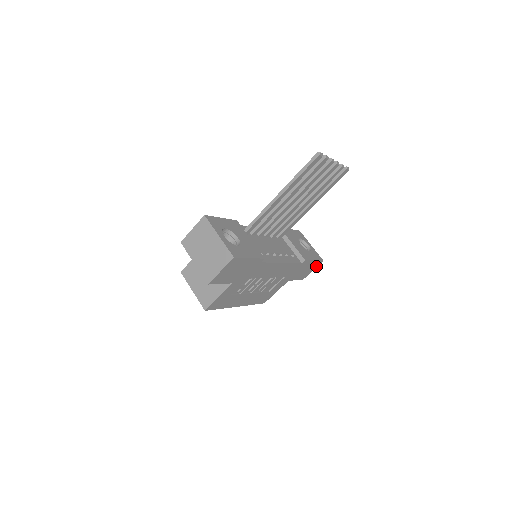
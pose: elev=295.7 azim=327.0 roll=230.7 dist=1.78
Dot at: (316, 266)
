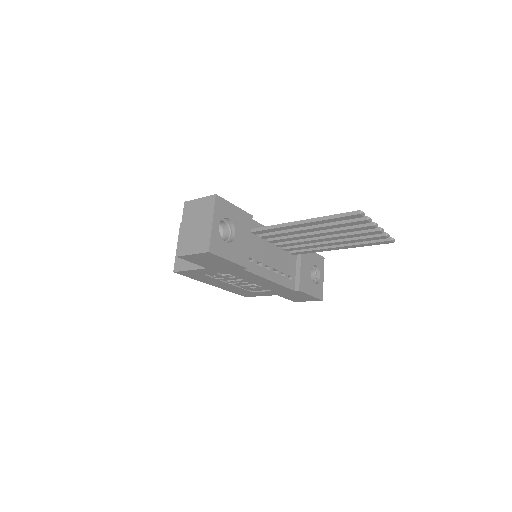
Dot at: (313, 300)
